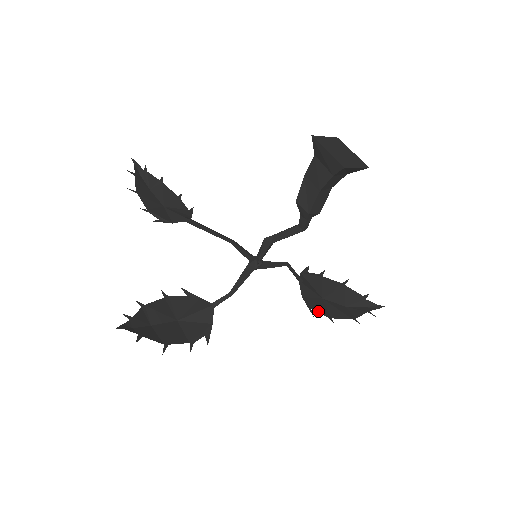
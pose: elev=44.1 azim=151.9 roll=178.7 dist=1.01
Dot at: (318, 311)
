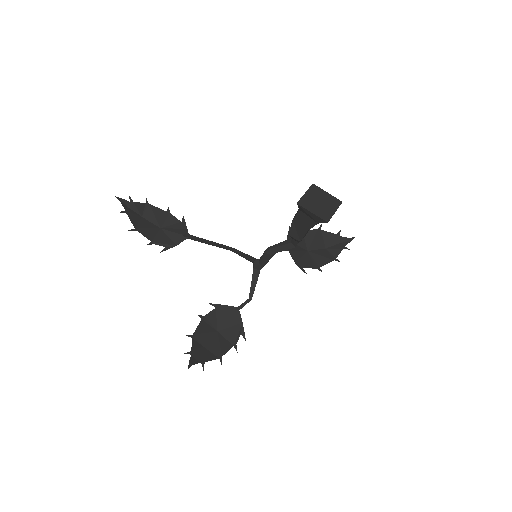
Dot at: (309, 267)
